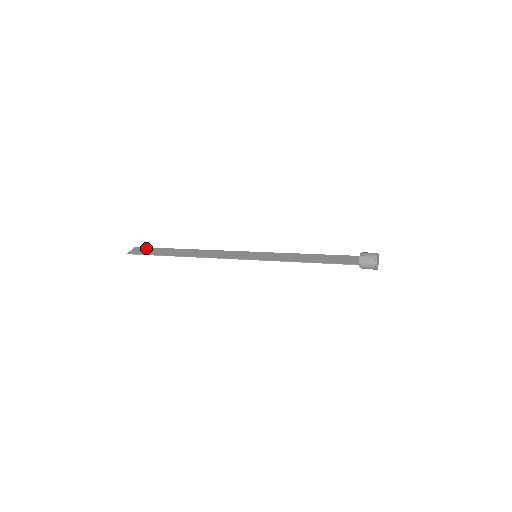
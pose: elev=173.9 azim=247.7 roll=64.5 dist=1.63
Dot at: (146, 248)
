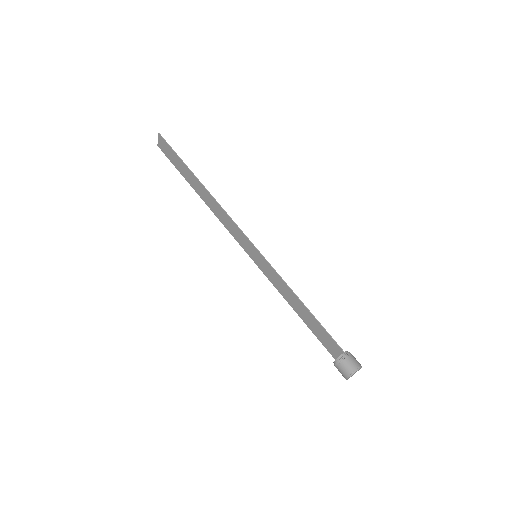
Dot at: (168, 147)
